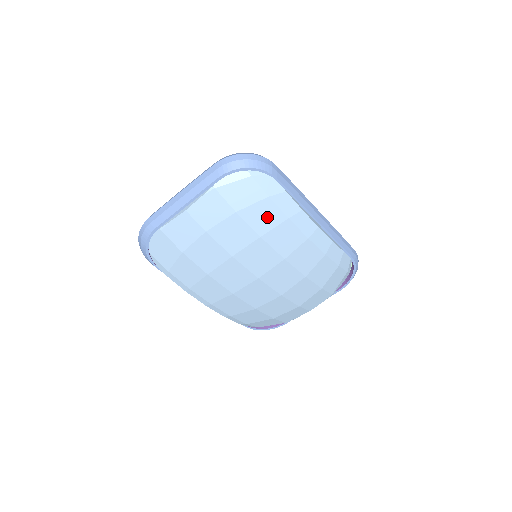
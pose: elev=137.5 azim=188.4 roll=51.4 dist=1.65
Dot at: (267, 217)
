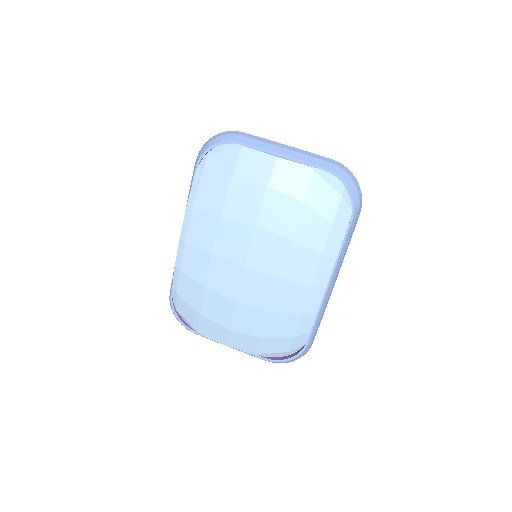
Dot at: (313, 233)
